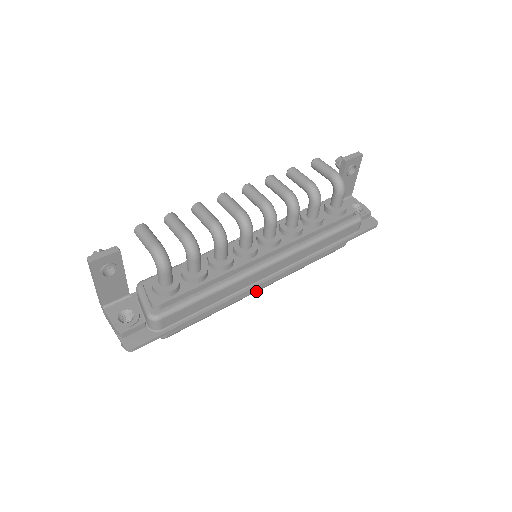
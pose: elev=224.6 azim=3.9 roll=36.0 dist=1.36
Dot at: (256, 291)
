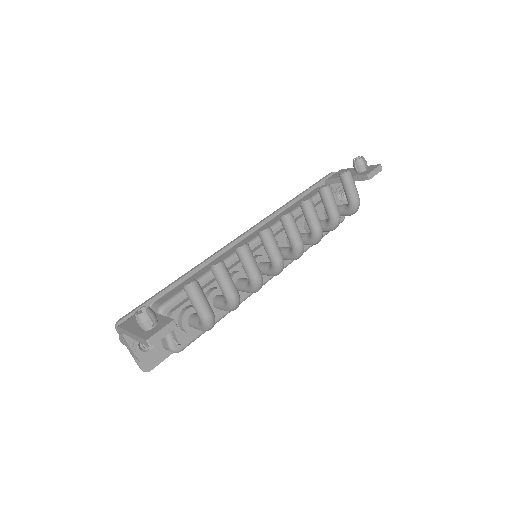
Dot at: occluded
